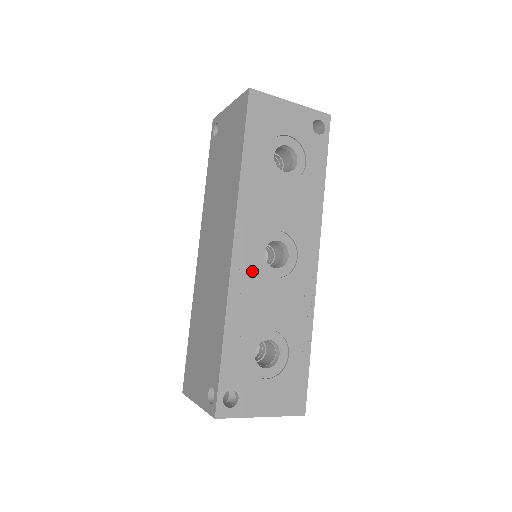
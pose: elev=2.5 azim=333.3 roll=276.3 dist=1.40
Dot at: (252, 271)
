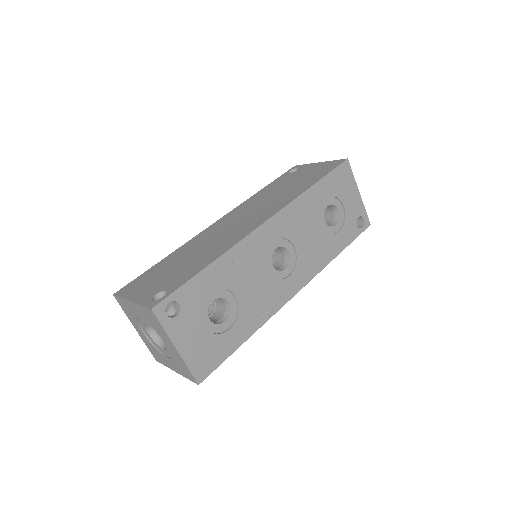
Dot at: (261, 249)
